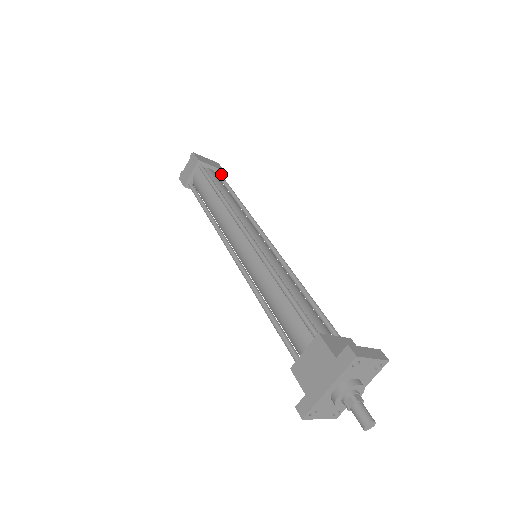
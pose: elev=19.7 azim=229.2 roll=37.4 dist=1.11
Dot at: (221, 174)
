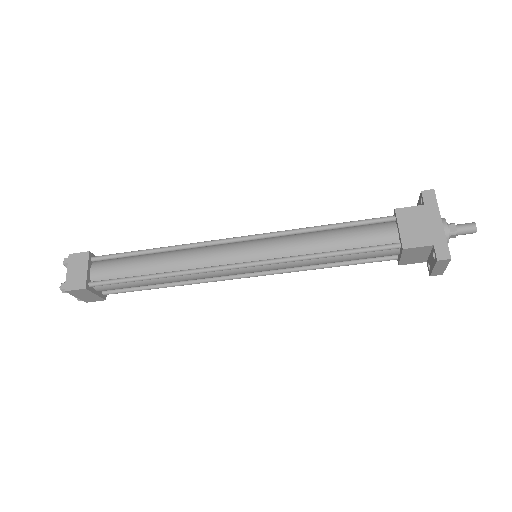
Dot at: occluded
